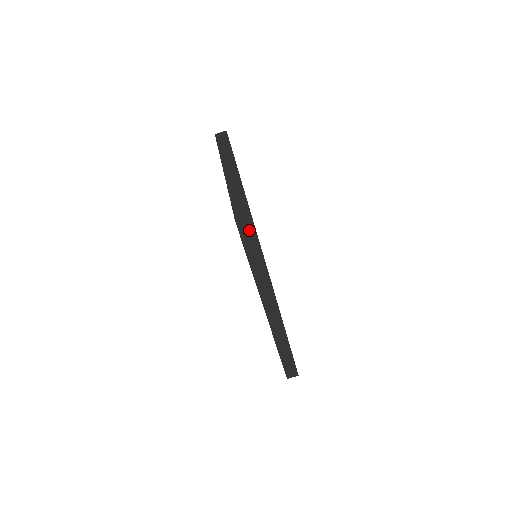
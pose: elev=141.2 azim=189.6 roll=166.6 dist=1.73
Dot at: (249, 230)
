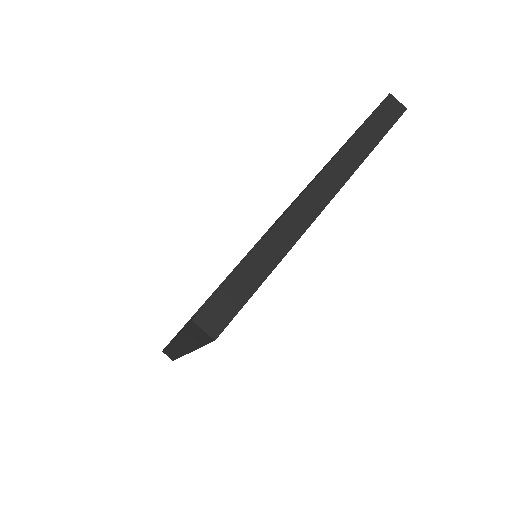
Dot at: (203, 335)
